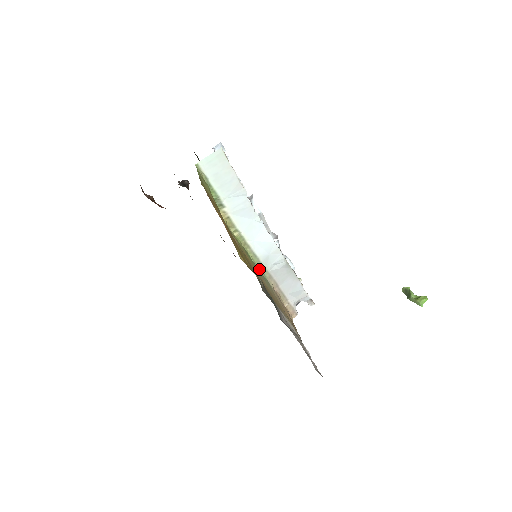
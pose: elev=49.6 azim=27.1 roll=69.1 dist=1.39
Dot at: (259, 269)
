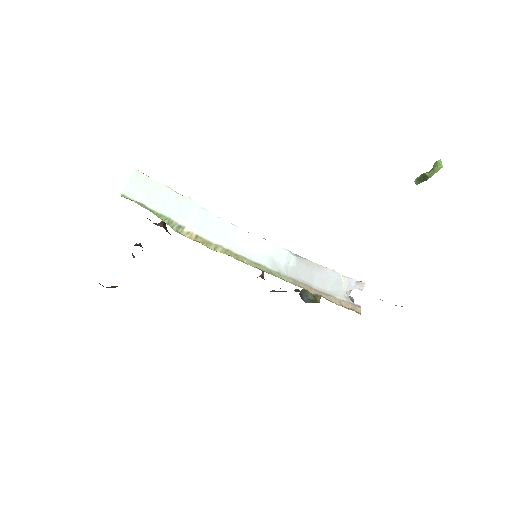
Dot at: (275, 276)
